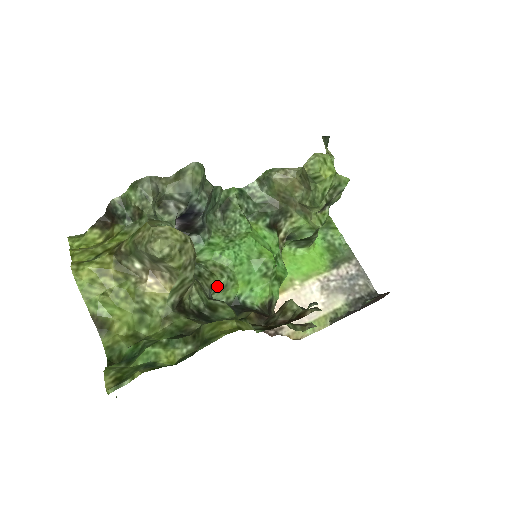
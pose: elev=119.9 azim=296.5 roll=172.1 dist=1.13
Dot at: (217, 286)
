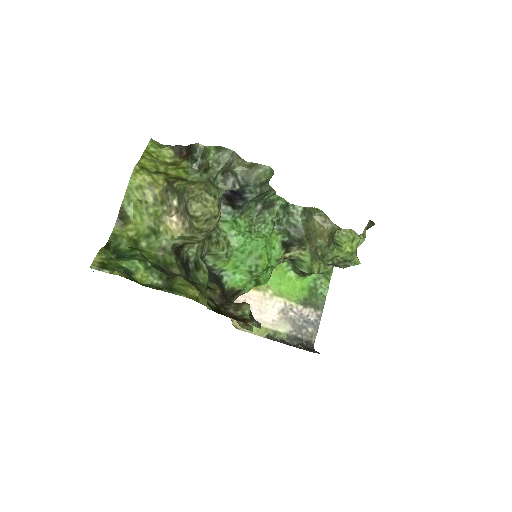
Dot at: (214, 253)
